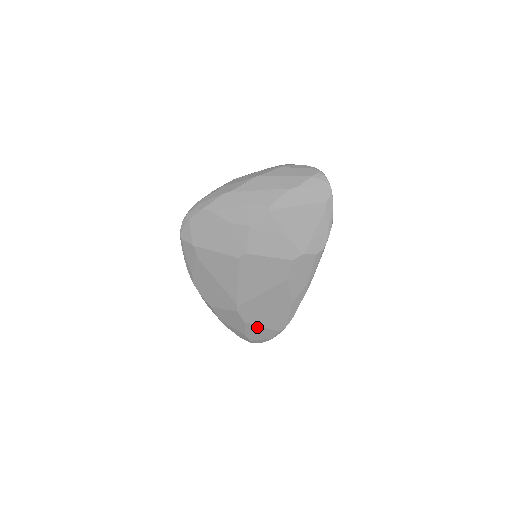
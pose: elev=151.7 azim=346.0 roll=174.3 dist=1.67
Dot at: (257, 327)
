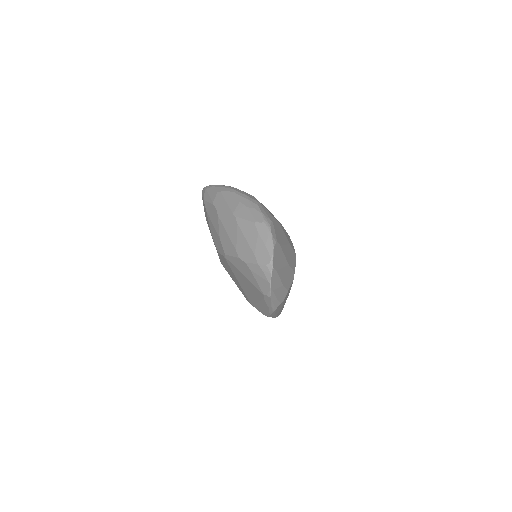
Dot at: occluded
